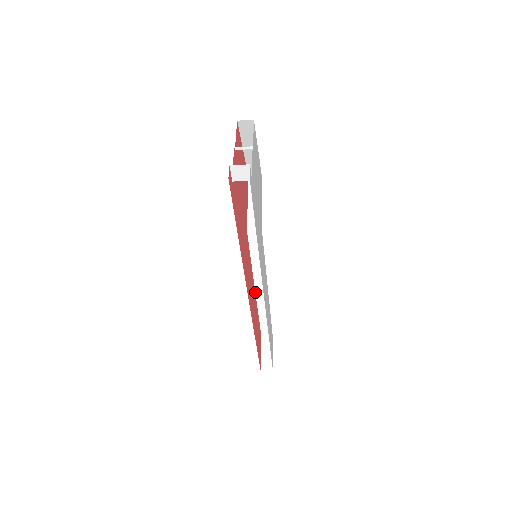
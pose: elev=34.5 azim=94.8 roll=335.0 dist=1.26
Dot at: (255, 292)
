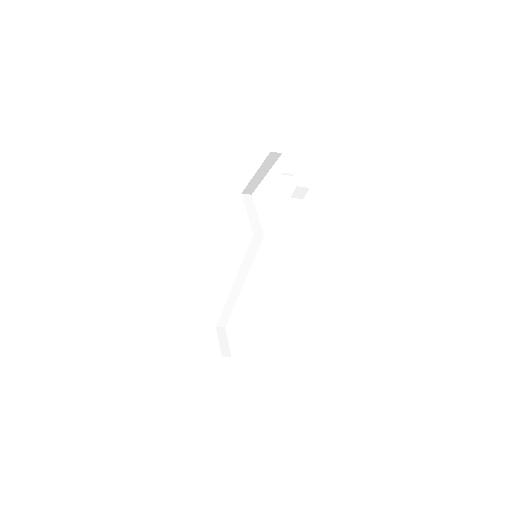
Dot at: (232, 287)
